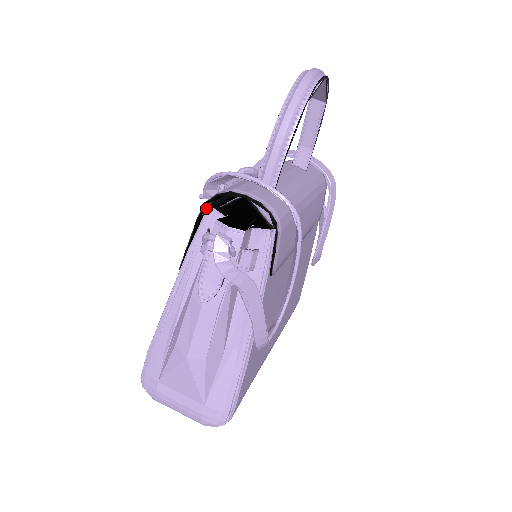
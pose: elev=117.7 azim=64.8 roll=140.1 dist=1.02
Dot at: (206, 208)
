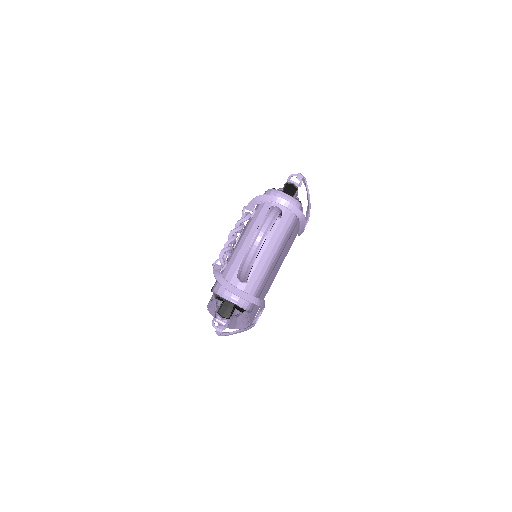
Dot at: (214, 293)
